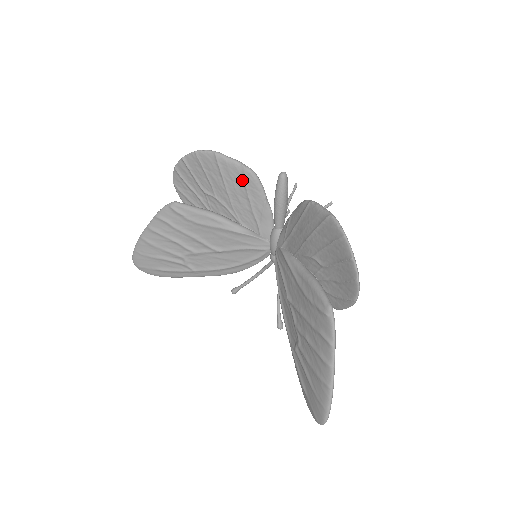
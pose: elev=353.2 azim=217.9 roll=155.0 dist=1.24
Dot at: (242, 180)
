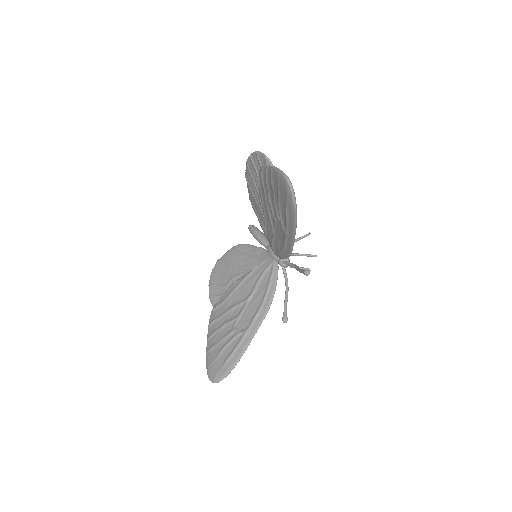
Dot at: (236, 252)
